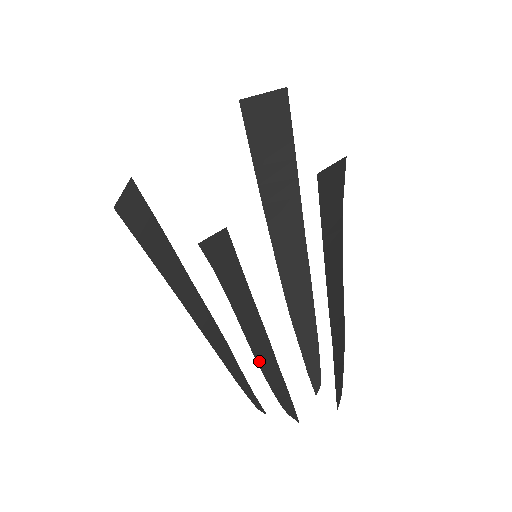
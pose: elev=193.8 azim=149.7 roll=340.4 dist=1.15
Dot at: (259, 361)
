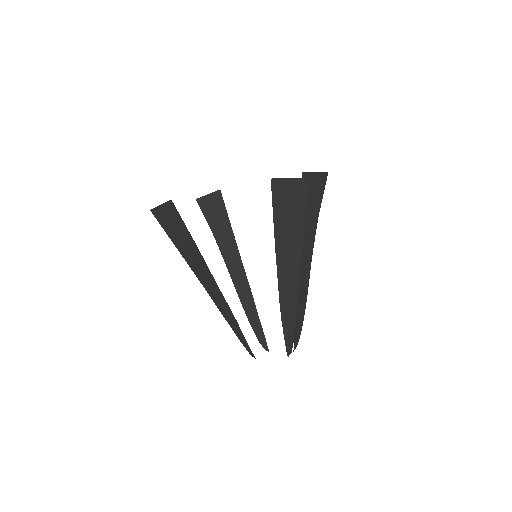
Dot at: (246, 311)
